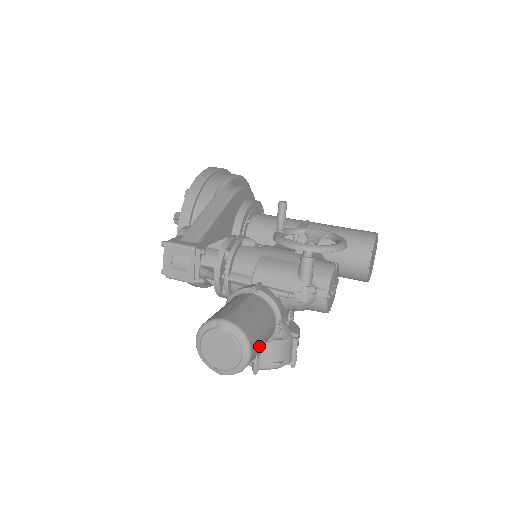
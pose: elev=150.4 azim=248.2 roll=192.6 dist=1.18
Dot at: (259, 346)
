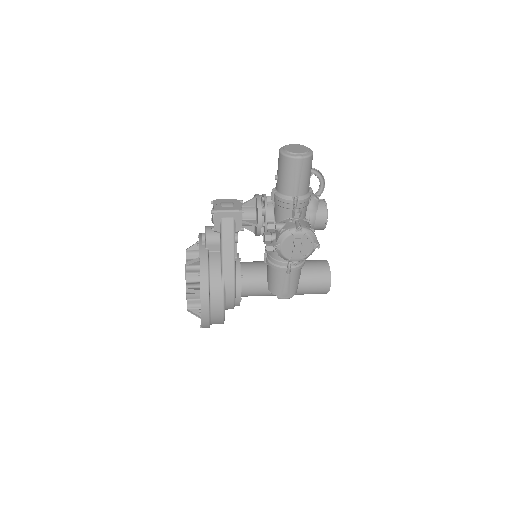
Dot at: occluded
